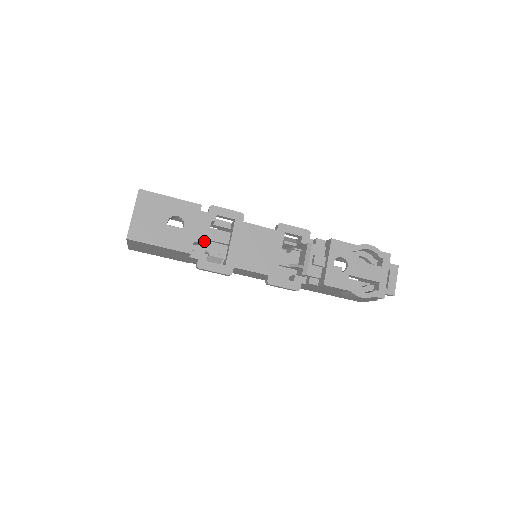
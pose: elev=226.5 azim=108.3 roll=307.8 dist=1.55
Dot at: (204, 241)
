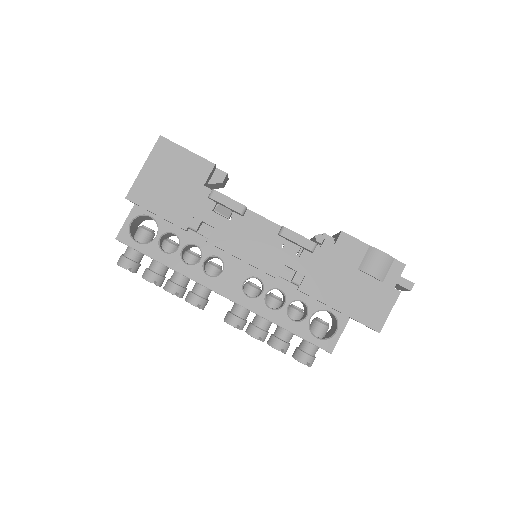
Dot at: (225, 173)
